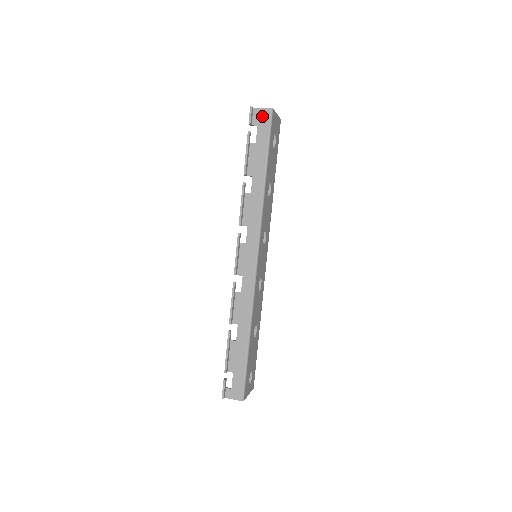
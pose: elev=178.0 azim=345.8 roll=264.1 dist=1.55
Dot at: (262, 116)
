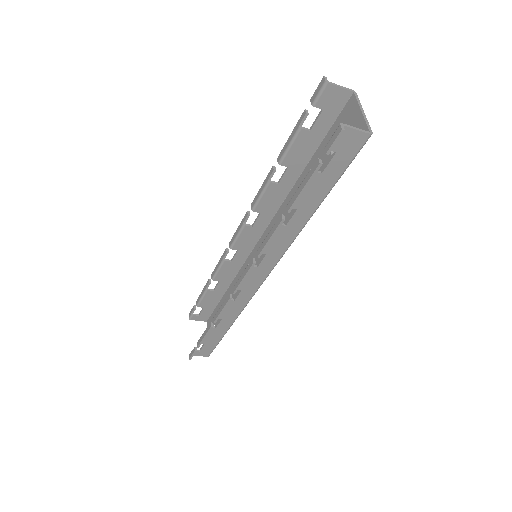
Dot at: (351, 141)
